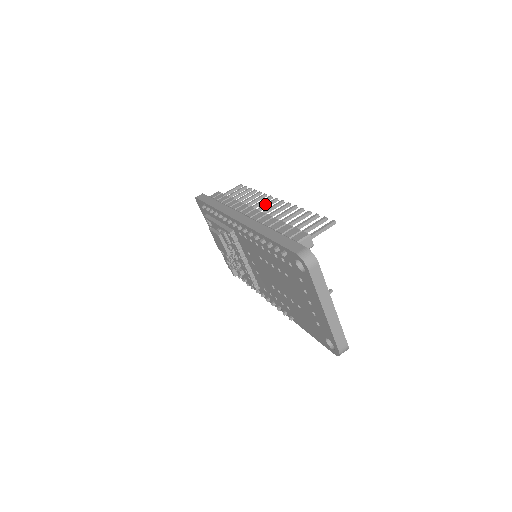
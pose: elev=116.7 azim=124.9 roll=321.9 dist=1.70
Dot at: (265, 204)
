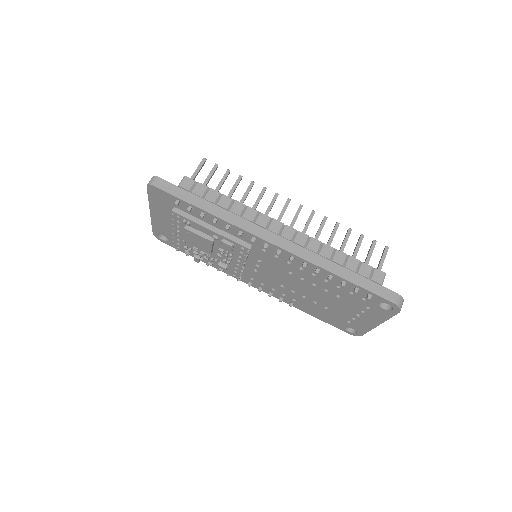
Dot at: (283, 211)
